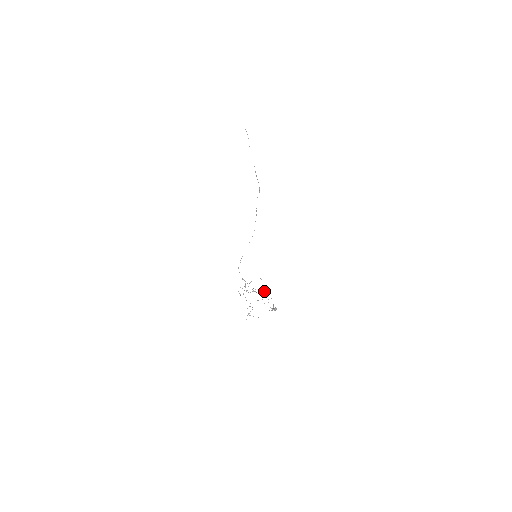
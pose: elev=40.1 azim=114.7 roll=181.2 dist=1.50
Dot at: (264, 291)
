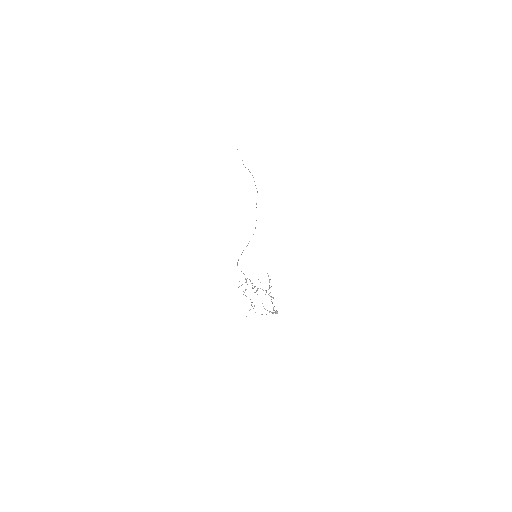
Dot at: occluded
